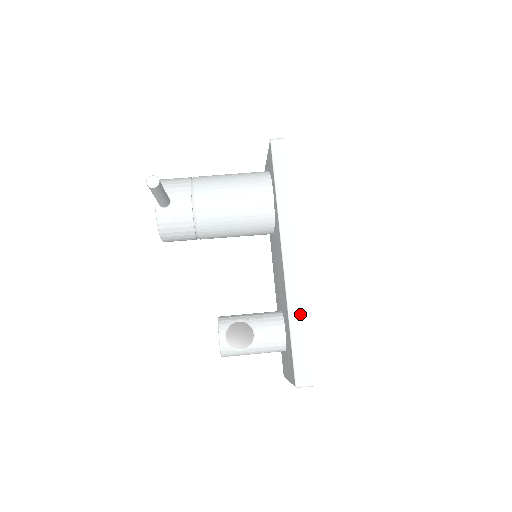
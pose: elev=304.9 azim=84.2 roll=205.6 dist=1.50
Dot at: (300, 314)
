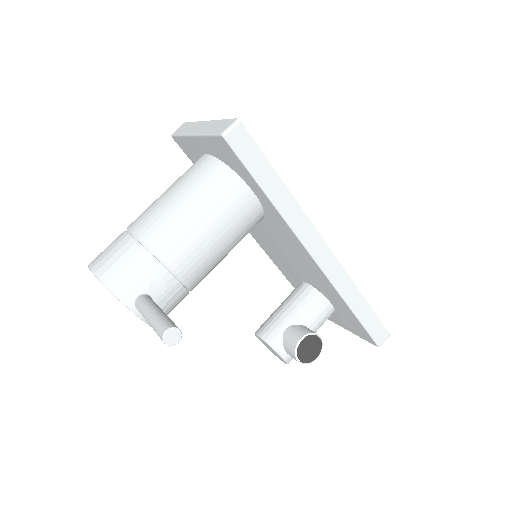
Dot at: (355, 294)
